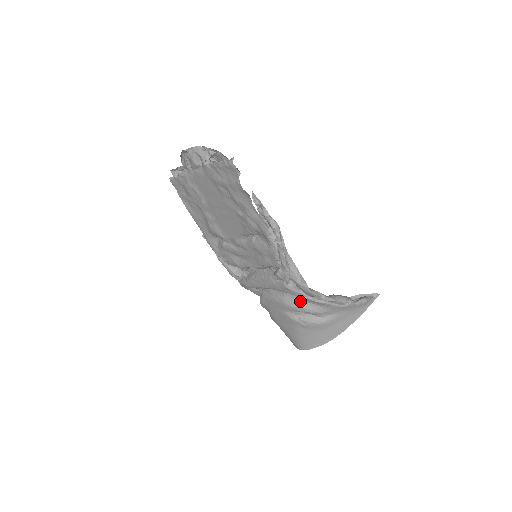
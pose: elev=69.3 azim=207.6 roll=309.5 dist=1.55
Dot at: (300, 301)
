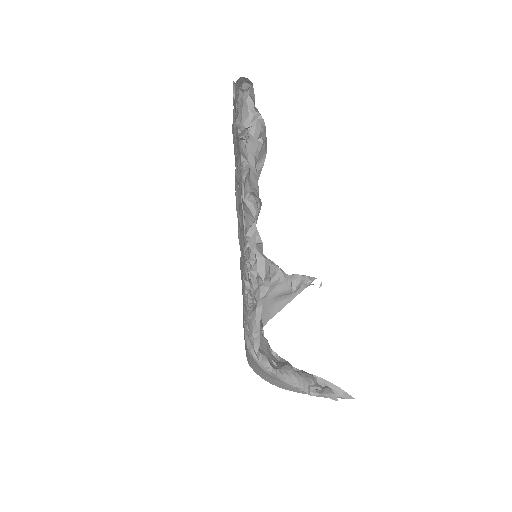
Dot at: occluded
